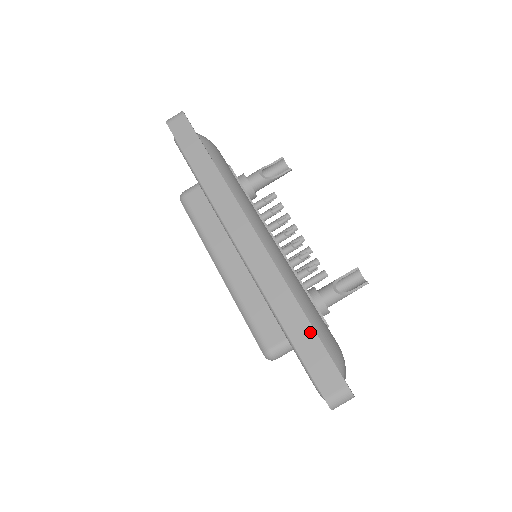
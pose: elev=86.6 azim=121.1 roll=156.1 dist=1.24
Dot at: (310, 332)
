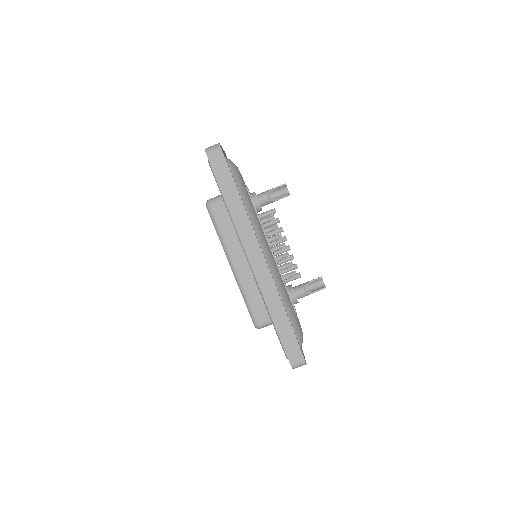
Dot at: (289, 328)
